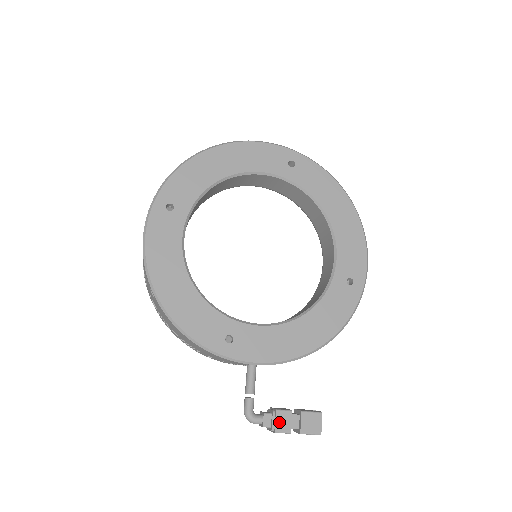
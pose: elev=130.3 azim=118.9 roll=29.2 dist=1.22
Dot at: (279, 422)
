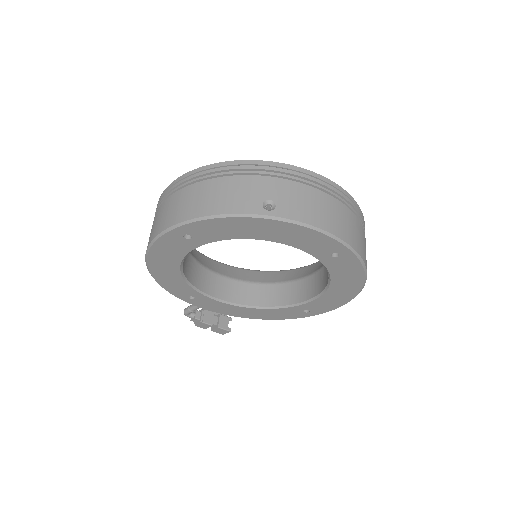
Dot at: (201, 325)
